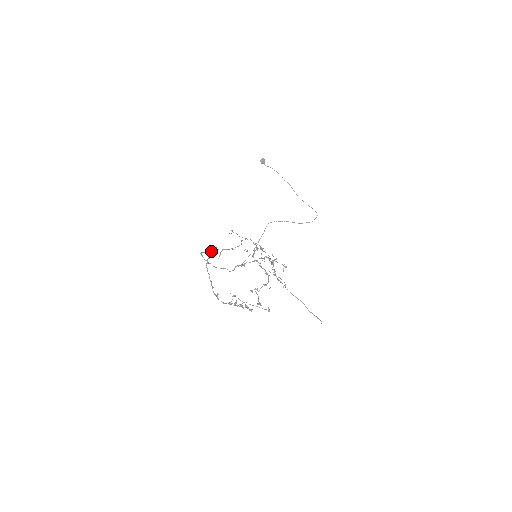
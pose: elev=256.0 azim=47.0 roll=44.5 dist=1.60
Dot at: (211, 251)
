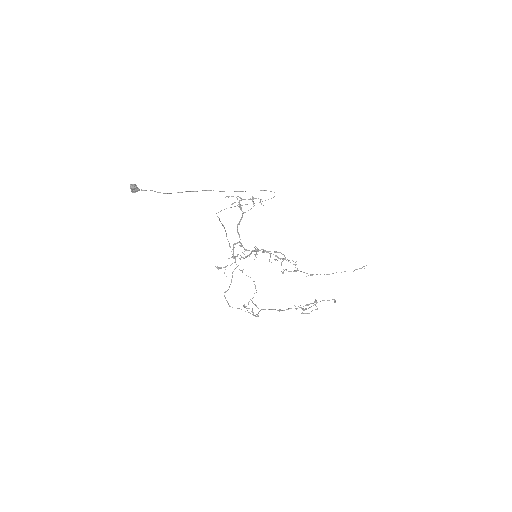
Dot at: occluded
